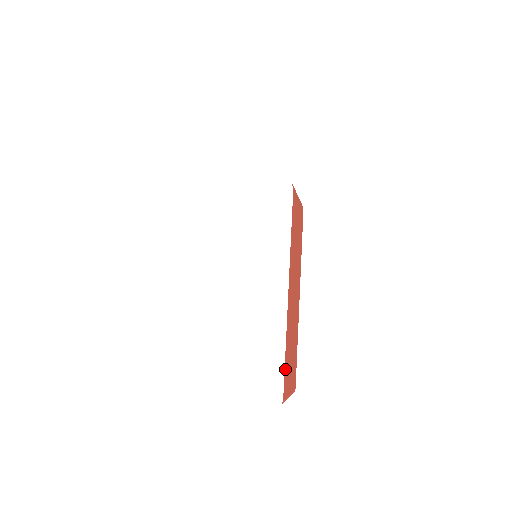
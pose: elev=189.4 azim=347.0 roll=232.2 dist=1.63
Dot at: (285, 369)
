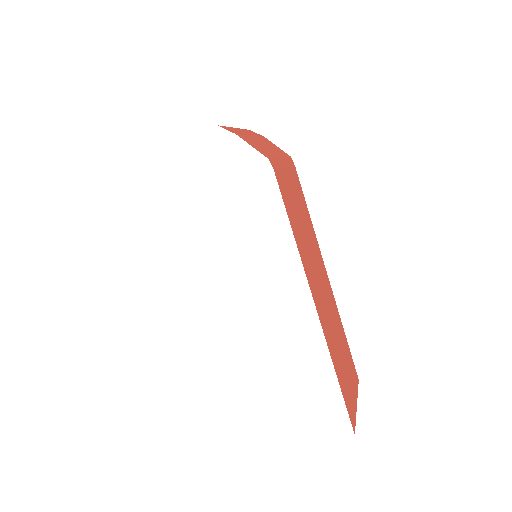
Dot at: (344, 397)
